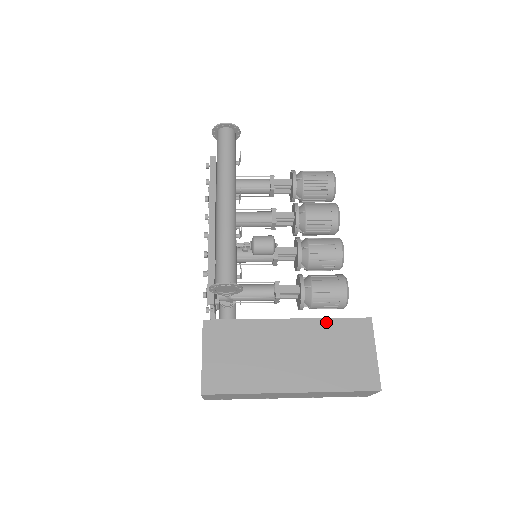
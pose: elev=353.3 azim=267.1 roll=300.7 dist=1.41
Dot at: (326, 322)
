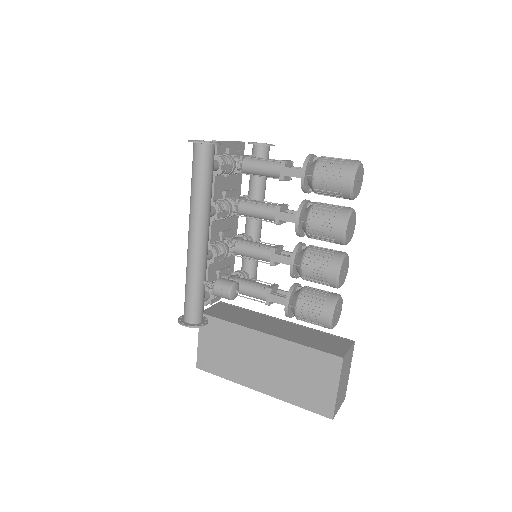
Dot at: (299, 348)
